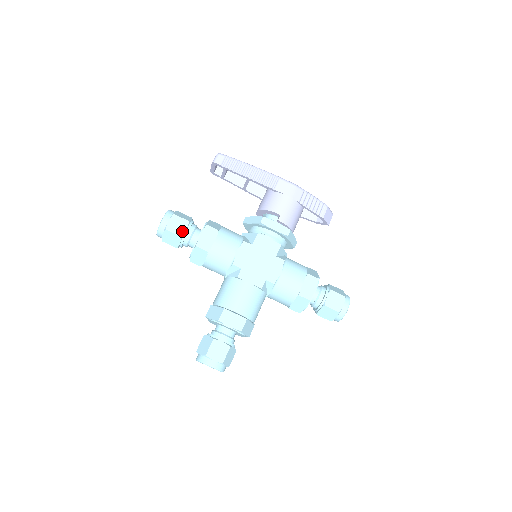
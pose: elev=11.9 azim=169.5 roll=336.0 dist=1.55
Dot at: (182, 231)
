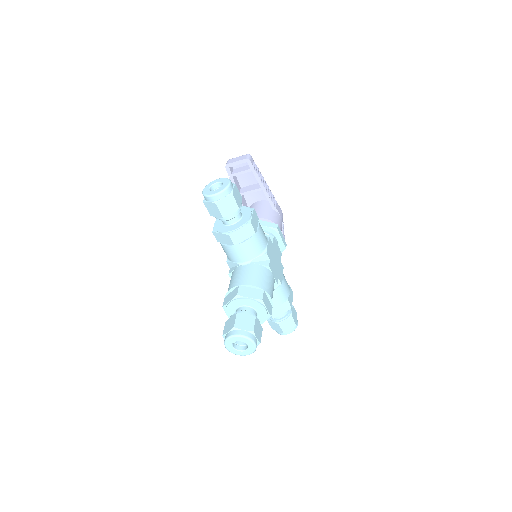
Dot at: (240, 203)
